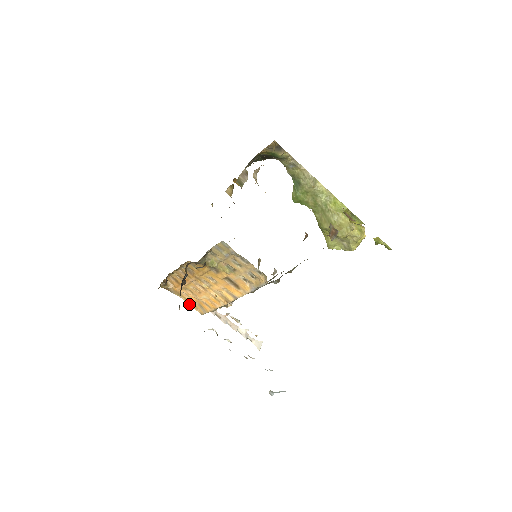
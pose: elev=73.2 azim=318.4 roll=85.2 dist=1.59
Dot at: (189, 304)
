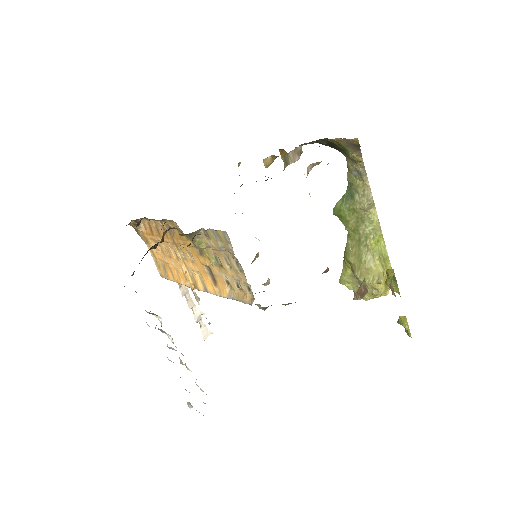
Dot at: (153, 258)
